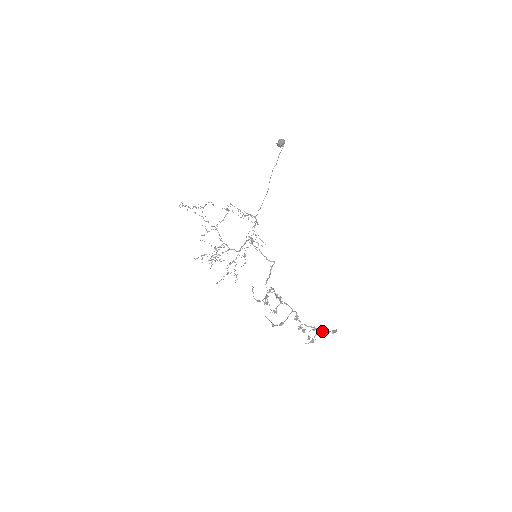
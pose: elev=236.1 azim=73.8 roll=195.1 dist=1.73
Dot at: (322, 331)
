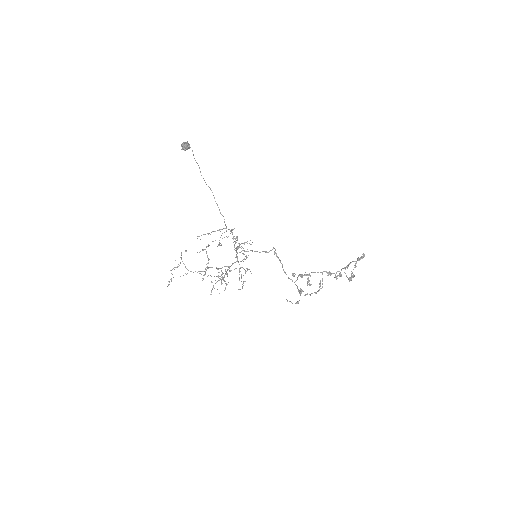
Dot at: (355, 265)
